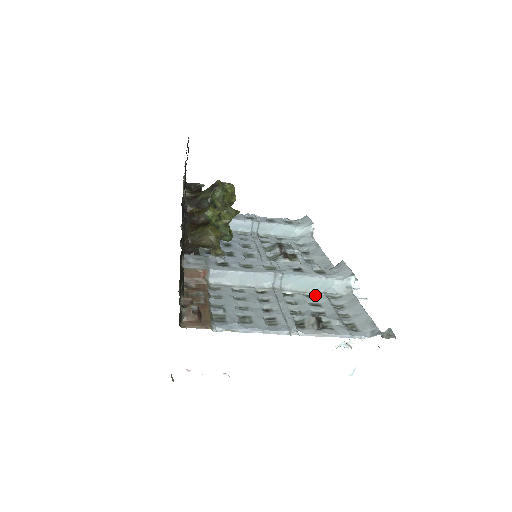
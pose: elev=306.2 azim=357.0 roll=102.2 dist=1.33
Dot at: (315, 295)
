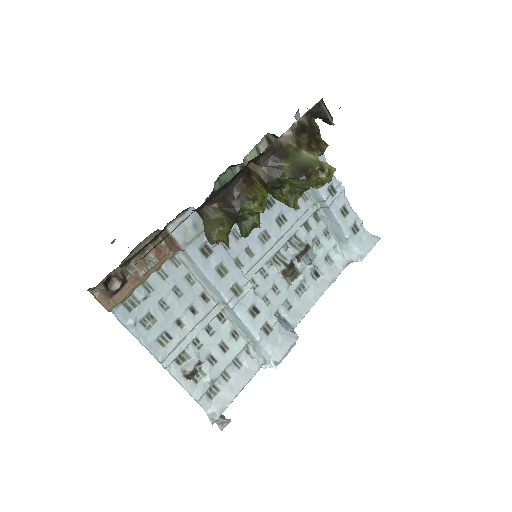
Dot at: (240, 336)
